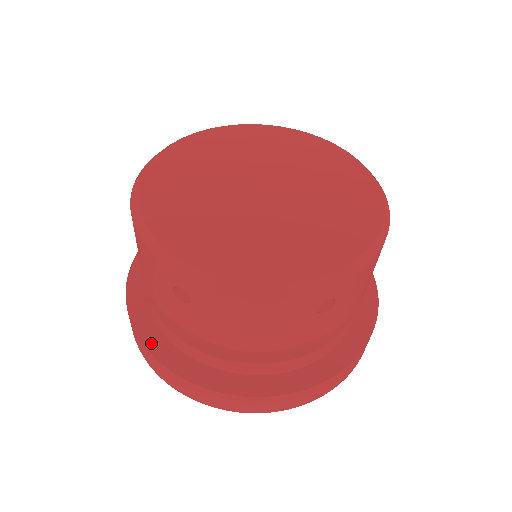
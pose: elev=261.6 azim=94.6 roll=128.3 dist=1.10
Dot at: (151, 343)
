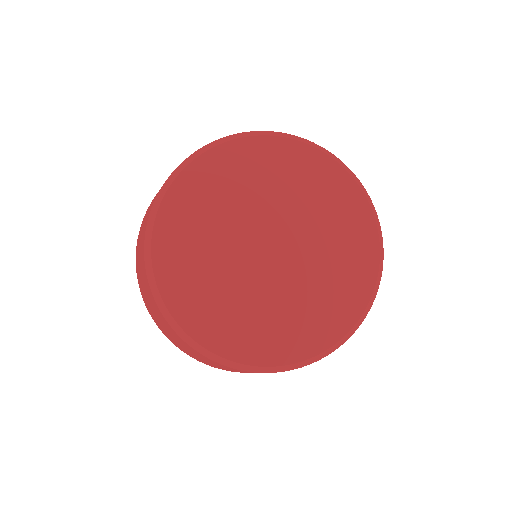
Dot at: (158, 316)
